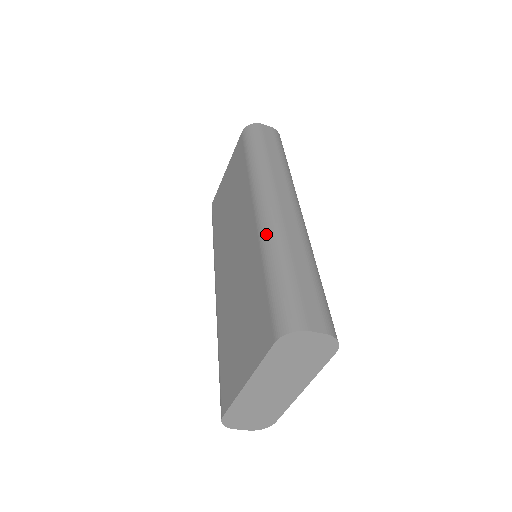
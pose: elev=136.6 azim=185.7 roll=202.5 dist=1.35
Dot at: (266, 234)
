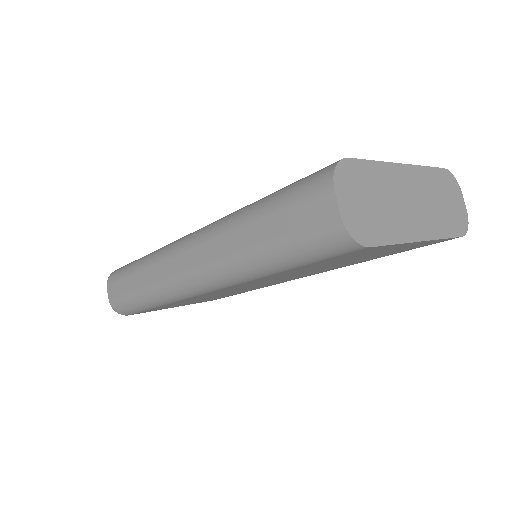
Dot at: occluded
